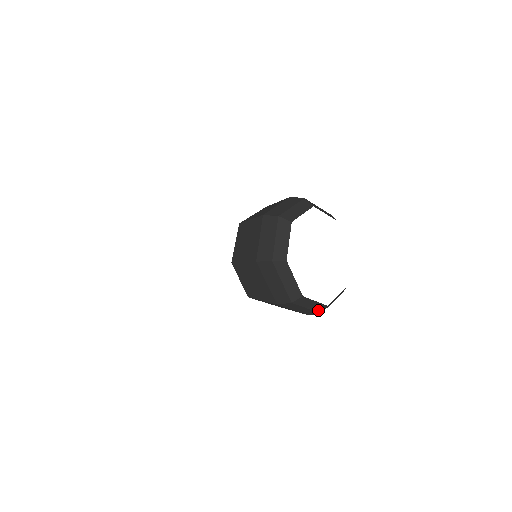
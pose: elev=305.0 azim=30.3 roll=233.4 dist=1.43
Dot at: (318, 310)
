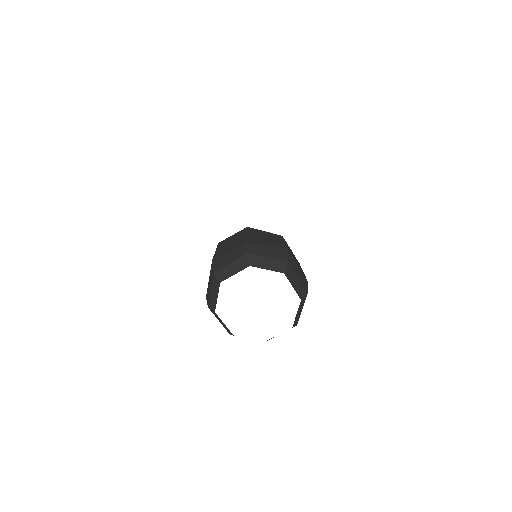
Dot at: (228, 330)
